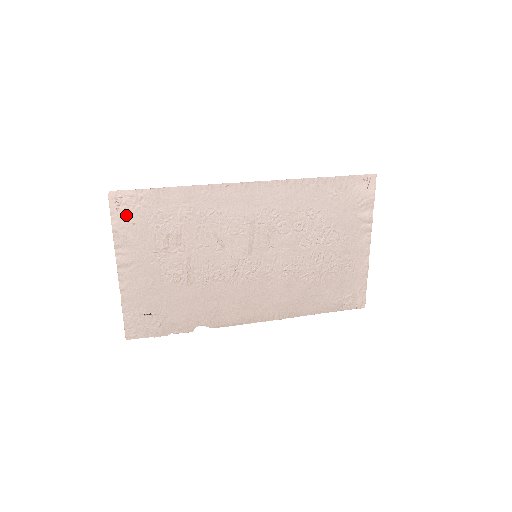
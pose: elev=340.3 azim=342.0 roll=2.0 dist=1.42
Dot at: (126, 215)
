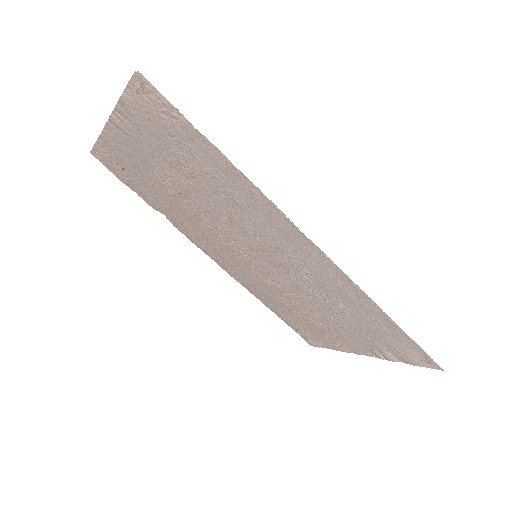
Dot at: (145, 106)
